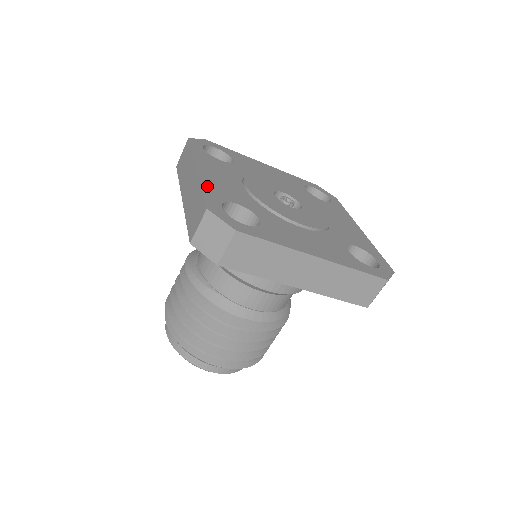
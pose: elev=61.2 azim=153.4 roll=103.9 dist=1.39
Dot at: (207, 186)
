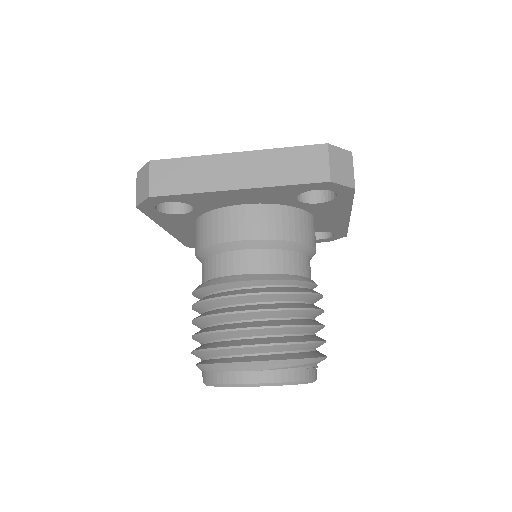
Dot at: occluded
